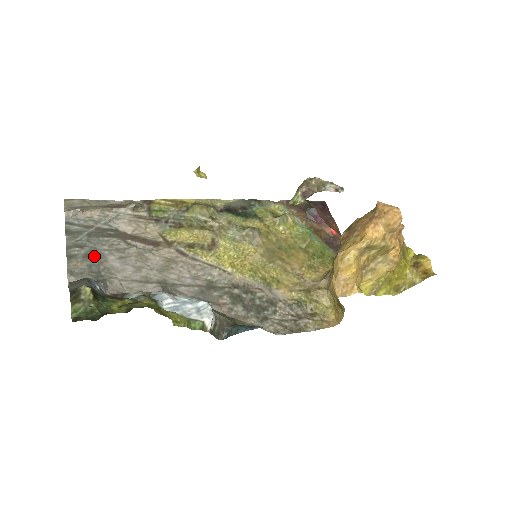
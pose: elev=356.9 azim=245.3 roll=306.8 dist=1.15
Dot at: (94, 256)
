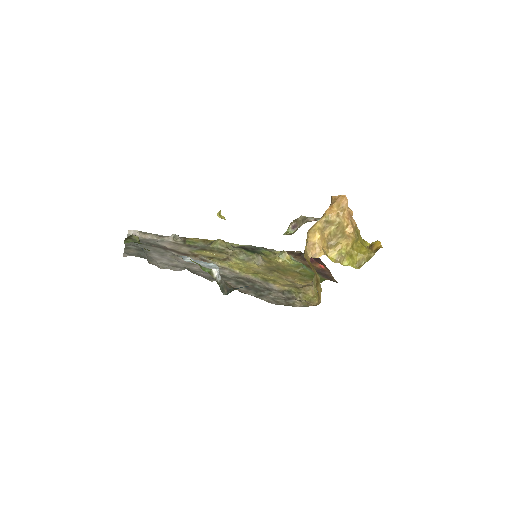
Dot at: occluded
